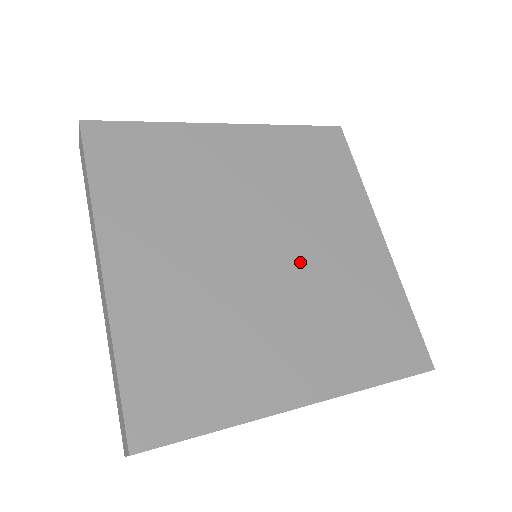
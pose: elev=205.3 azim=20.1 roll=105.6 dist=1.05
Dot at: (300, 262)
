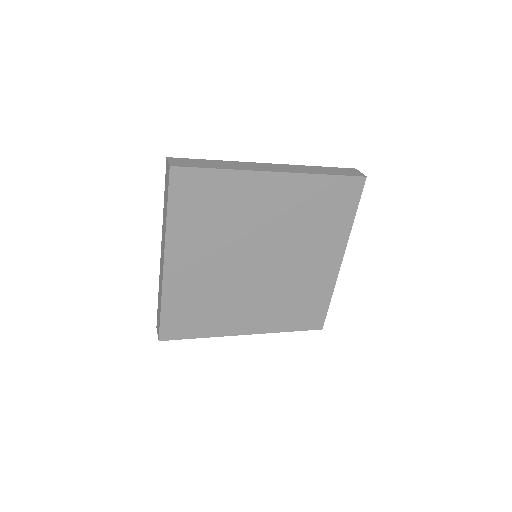
Dot at: (278, 271)
